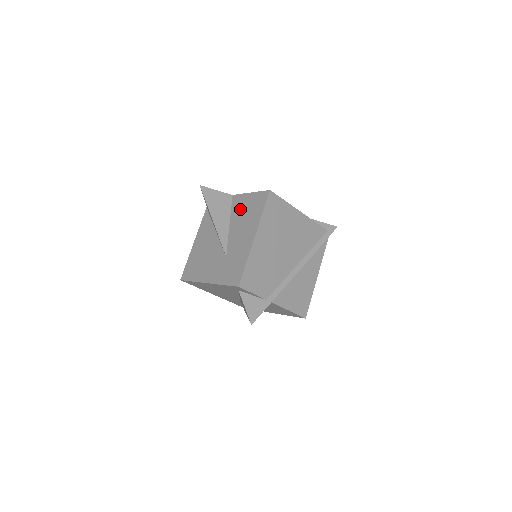
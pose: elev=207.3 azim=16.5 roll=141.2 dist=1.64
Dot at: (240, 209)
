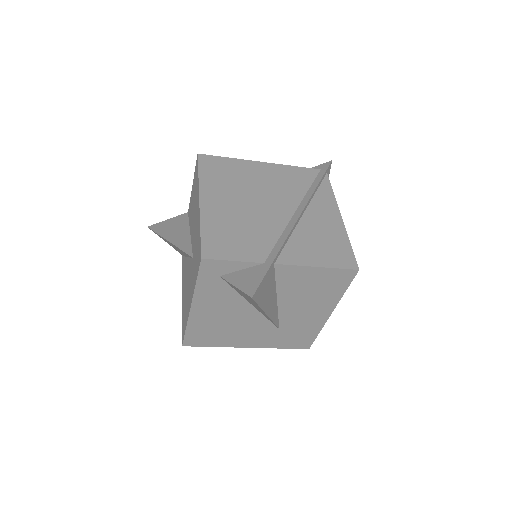
Dot at: (191, 208)
